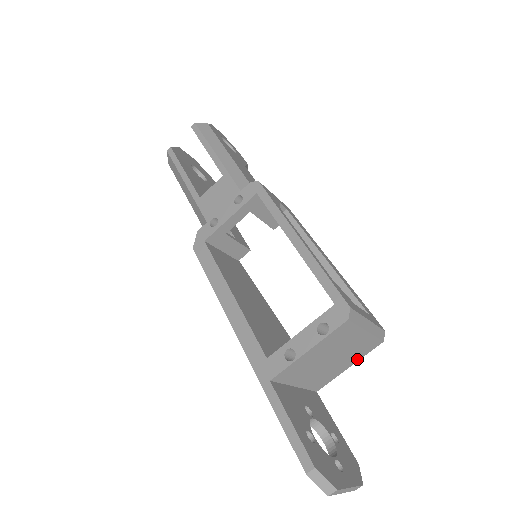
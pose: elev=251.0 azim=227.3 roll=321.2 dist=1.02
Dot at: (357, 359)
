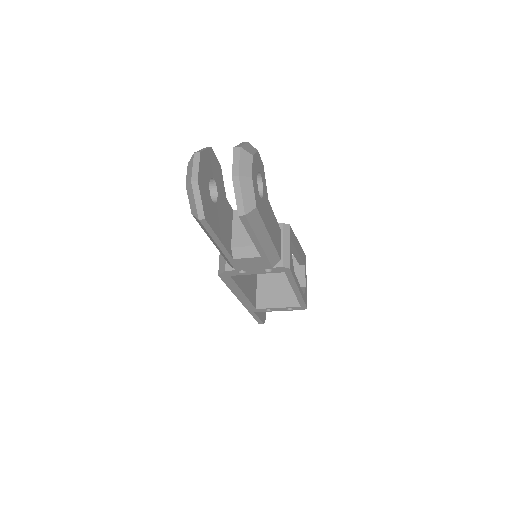
Dot at: occluded
